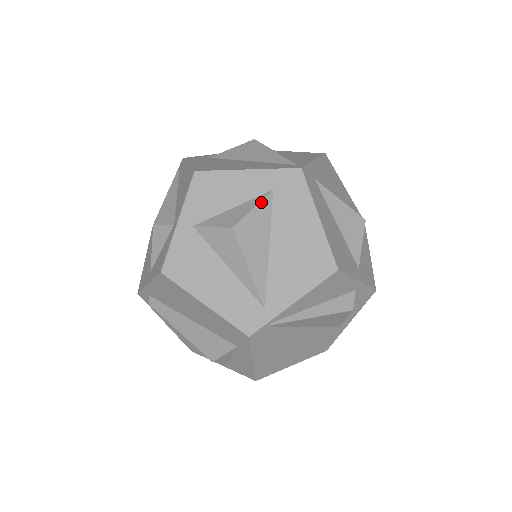
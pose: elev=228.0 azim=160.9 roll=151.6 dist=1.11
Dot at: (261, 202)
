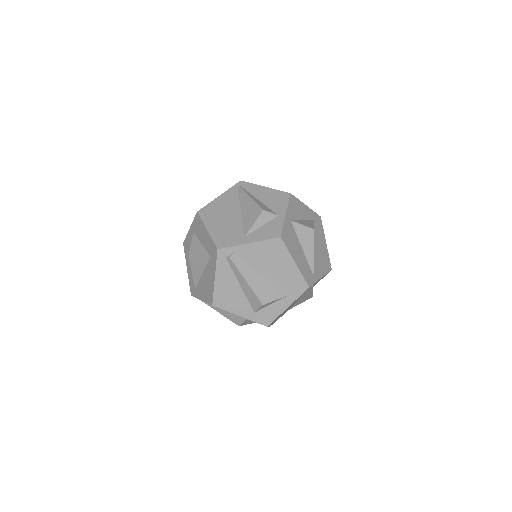
Dot at: occluded
